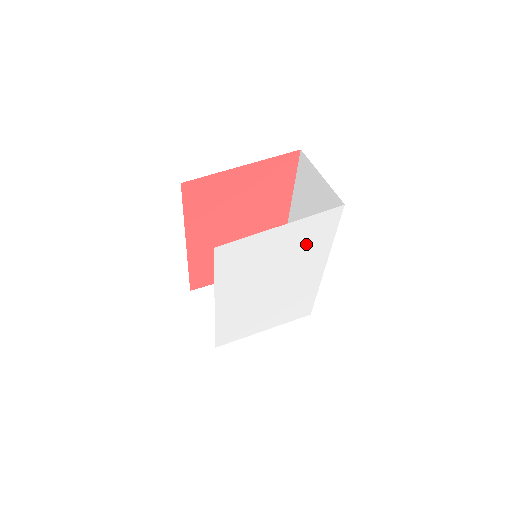
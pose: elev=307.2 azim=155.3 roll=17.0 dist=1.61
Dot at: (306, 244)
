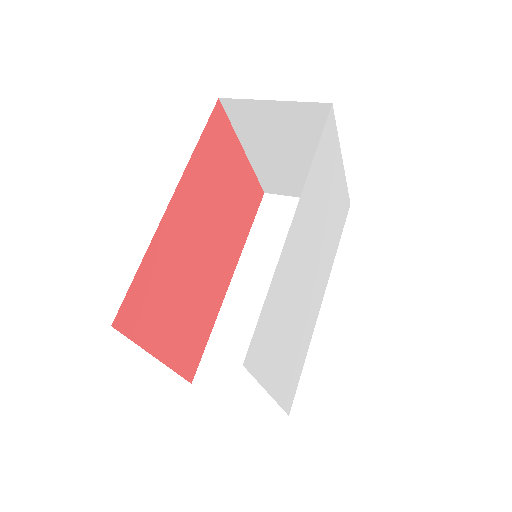
Dot at: (334, 224)
